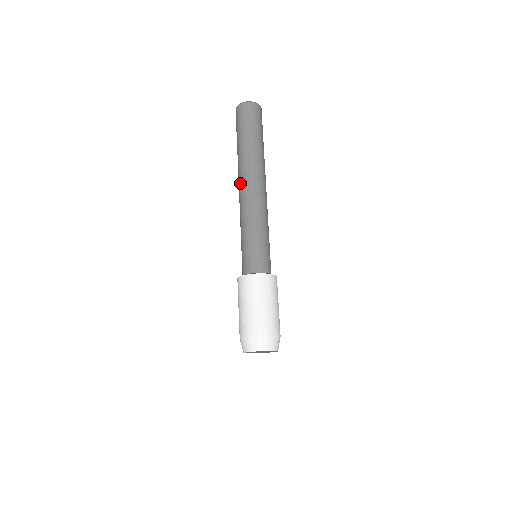
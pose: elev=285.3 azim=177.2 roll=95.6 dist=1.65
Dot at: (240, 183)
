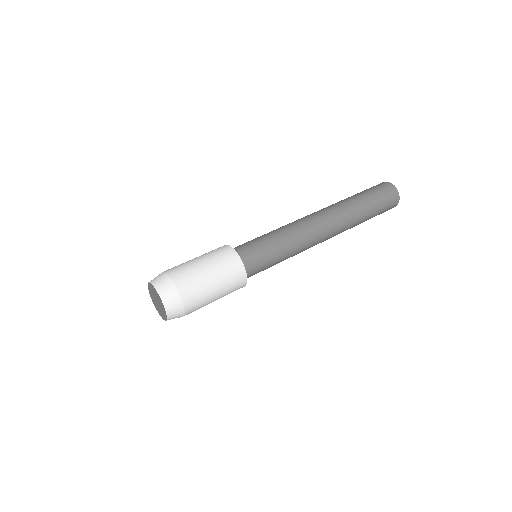
Dot at: occluded
